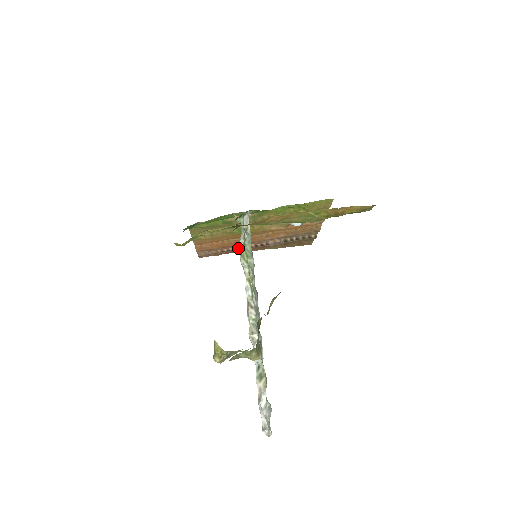
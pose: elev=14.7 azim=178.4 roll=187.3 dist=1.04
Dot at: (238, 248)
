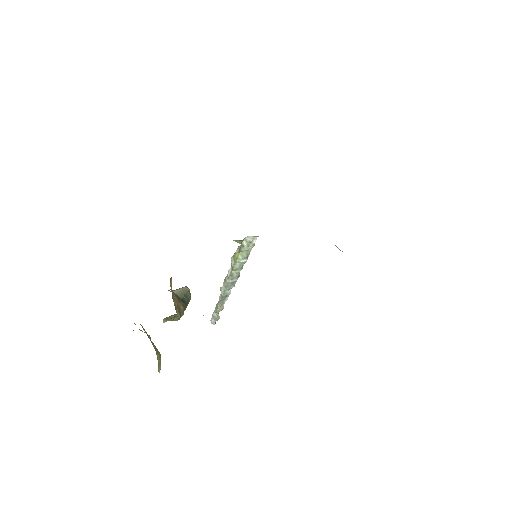
Dot at: occluded
